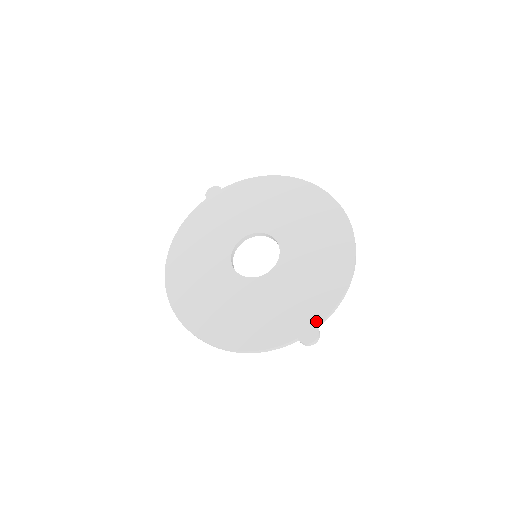
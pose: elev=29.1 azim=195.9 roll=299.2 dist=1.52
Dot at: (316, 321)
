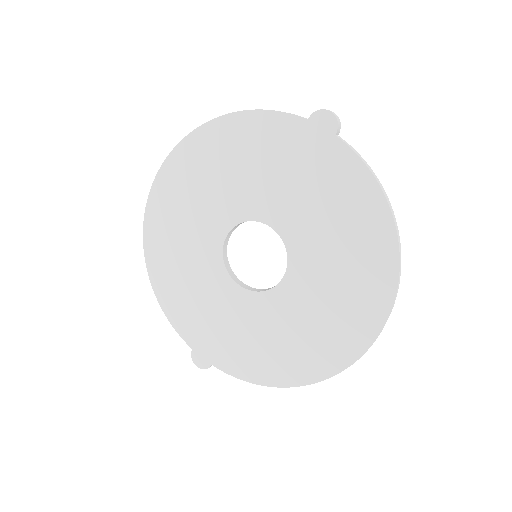
Dot at: (215, 363)
